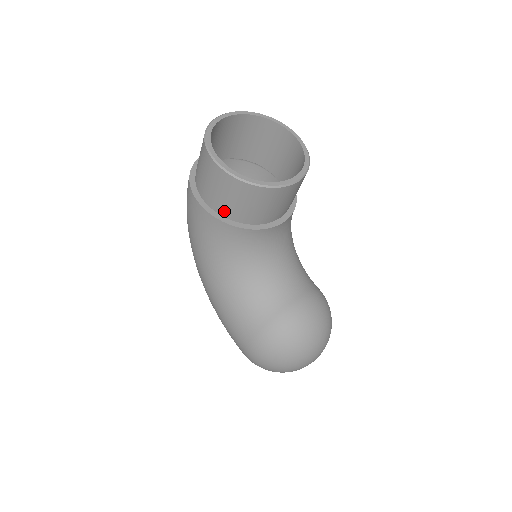
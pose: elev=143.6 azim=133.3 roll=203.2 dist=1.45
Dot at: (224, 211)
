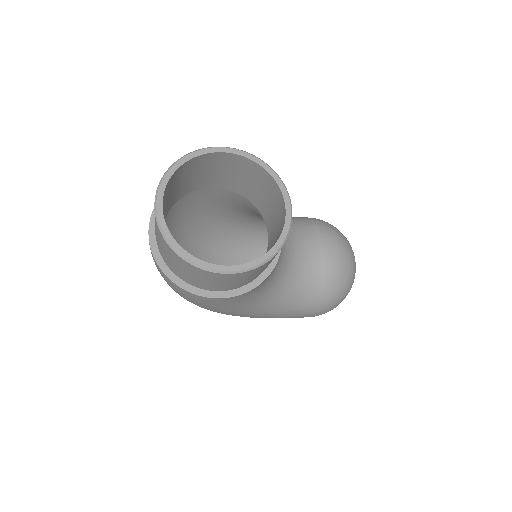
Dot at: (248, 282)
